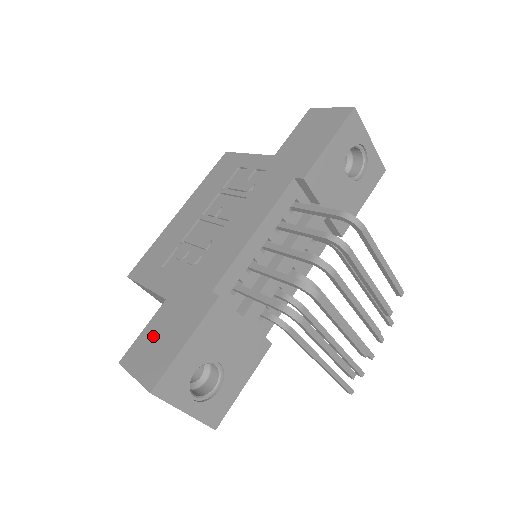
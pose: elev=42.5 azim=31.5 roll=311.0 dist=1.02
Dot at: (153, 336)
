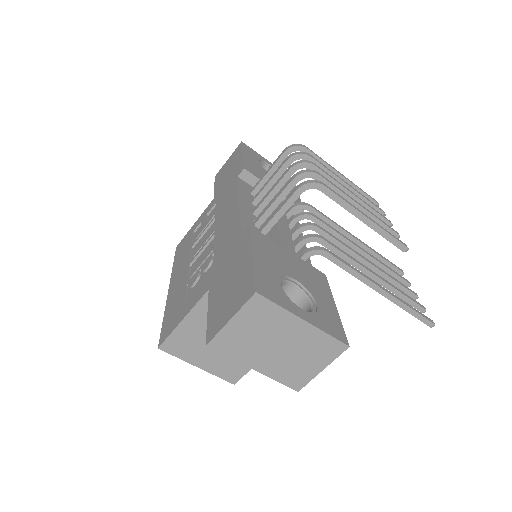
Dot at: (220, 299)
